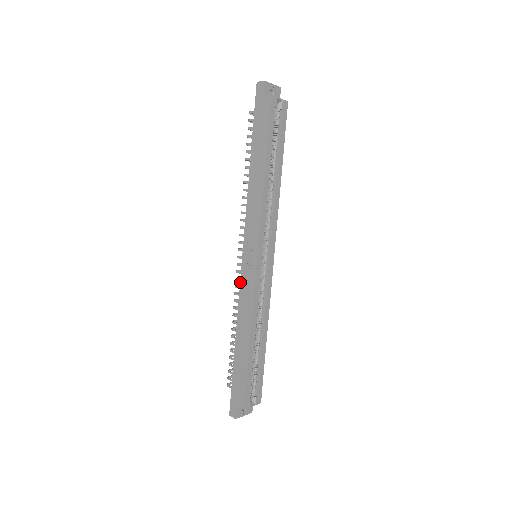
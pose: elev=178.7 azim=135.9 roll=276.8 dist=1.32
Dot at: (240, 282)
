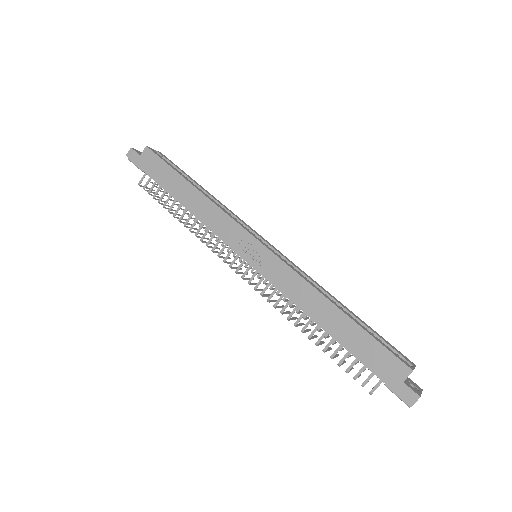
Dot at: occluded
